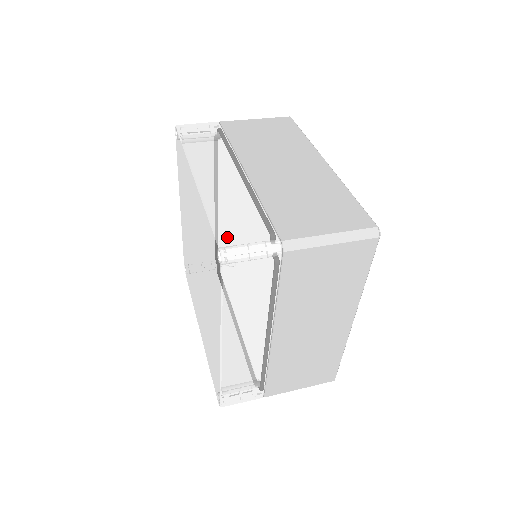
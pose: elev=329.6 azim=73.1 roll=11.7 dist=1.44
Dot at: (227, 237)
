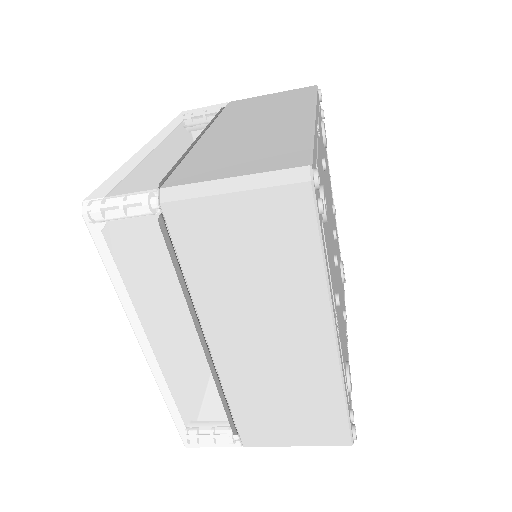
Dot at: (104, 189)
